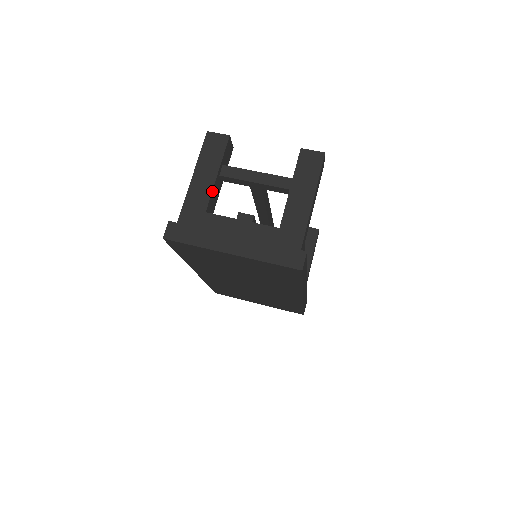
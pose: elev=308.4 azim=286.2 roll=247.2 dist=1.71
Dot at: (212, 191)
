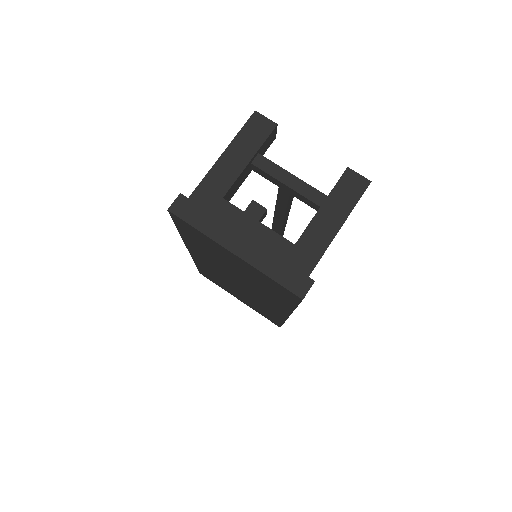
Dot at: (238, 177)
